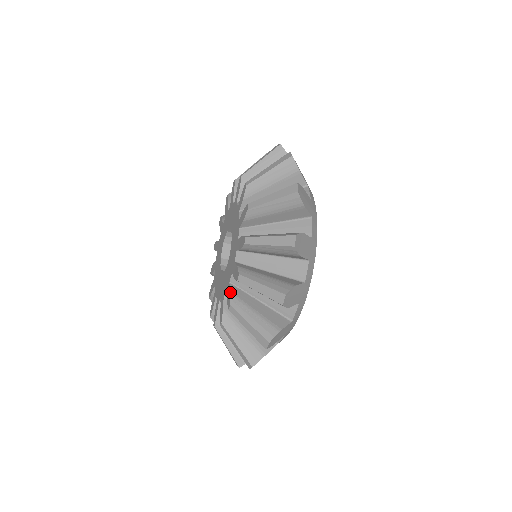
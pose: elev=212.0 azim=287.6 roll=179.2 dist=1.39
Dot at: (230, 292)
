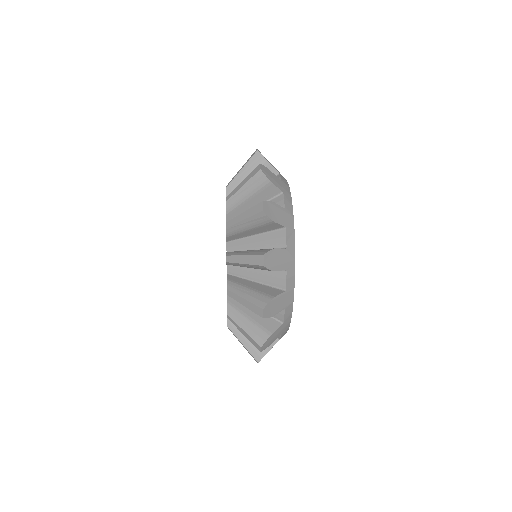
Dot at: occluded
